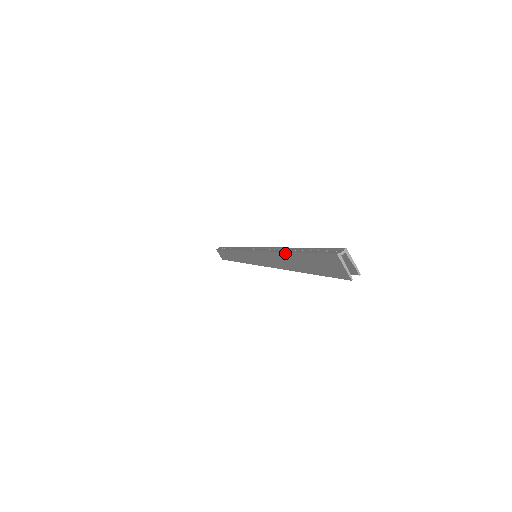
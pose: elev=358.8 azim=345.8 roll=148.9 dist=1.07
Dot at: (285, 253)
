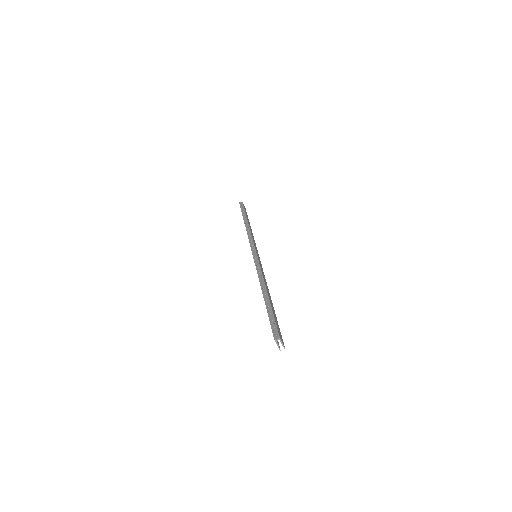
Dot at: (263, 295)
